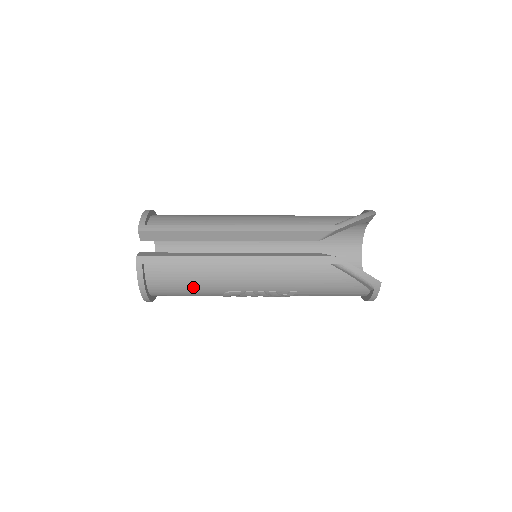
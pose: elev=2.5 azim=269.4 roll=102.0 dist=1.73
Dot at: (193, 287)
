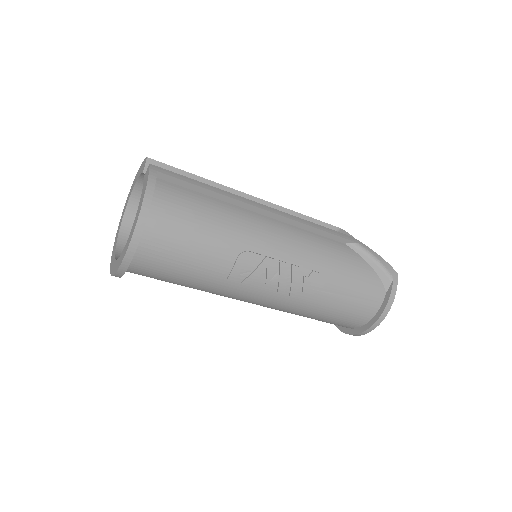
Dot at: (207, 228)
